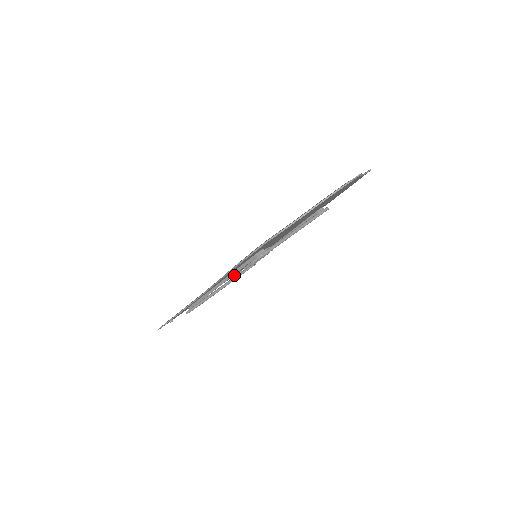
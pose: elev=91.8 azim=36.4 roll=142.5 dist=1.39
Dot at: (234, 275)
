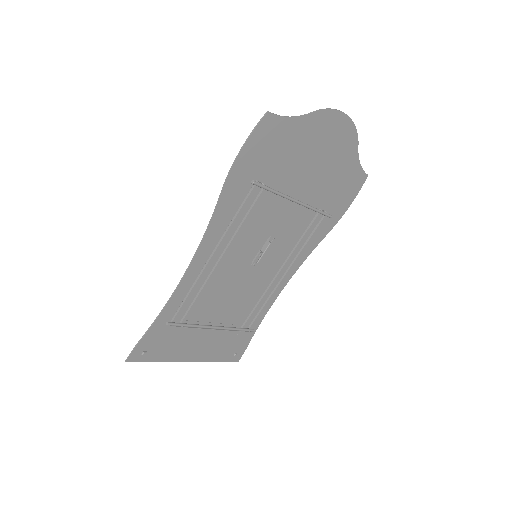
Dot at: (228, 358)
